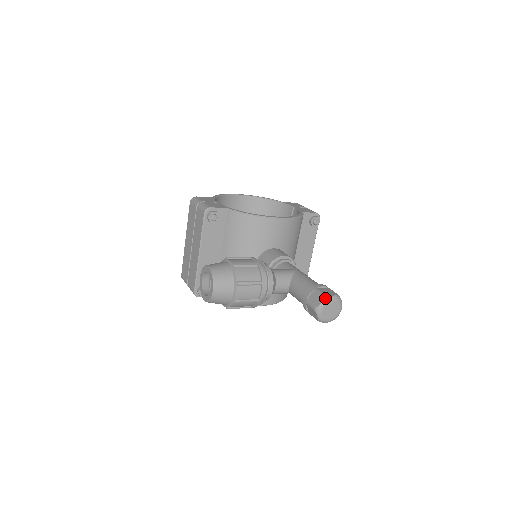
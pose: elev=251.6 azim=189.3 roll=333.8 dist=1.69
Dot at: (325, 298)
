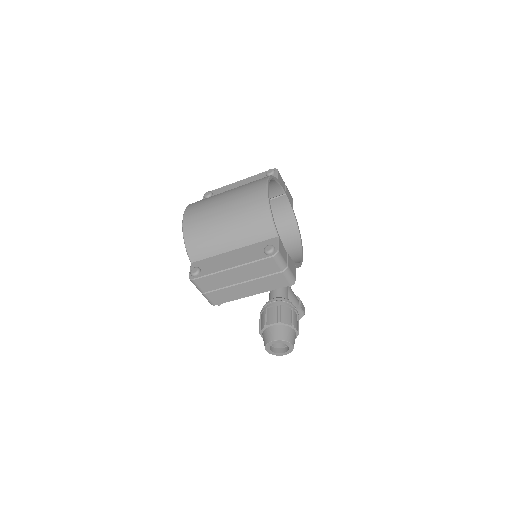
Dot at: occluded
